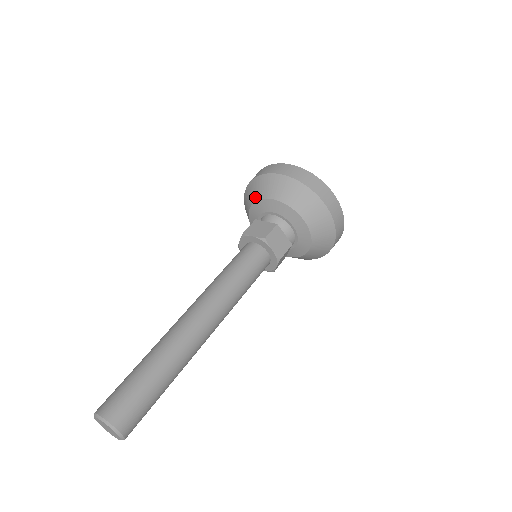
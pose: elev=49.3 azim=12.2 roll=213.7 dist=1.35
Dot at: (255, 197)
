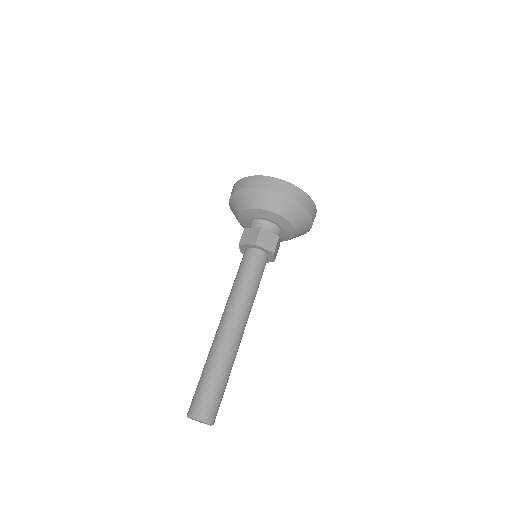
Dot at: (263, 206)
